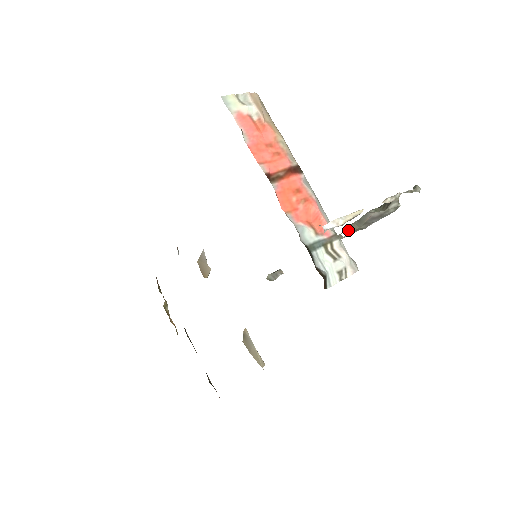
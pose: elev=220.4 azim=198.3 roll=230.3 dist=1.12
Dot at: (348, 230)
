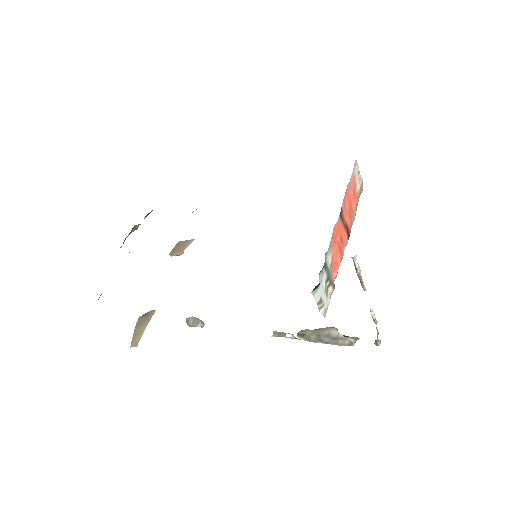
Dot at: (300, 331)
